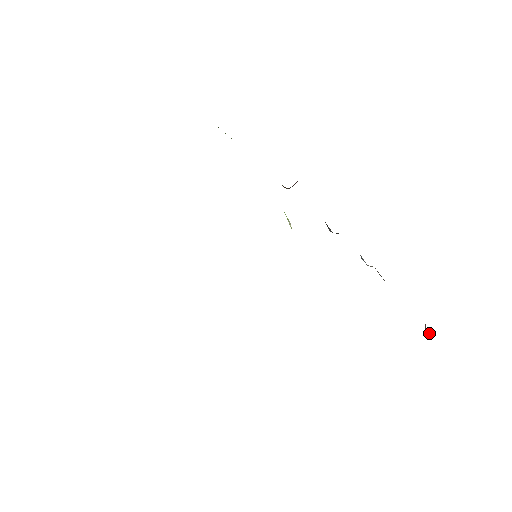
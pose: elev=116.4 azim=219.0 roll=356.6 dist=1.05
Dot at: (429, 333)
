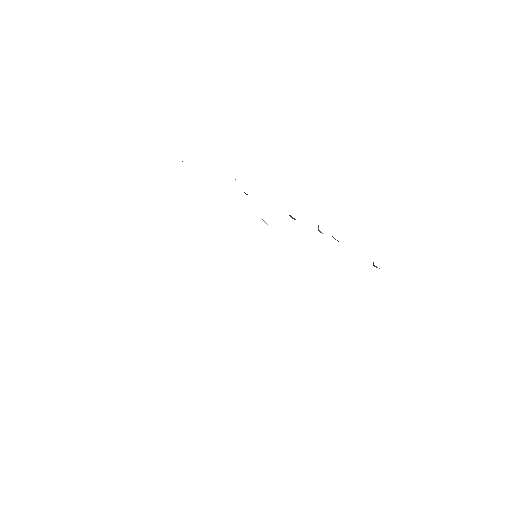
Dot at: (377, 267)
